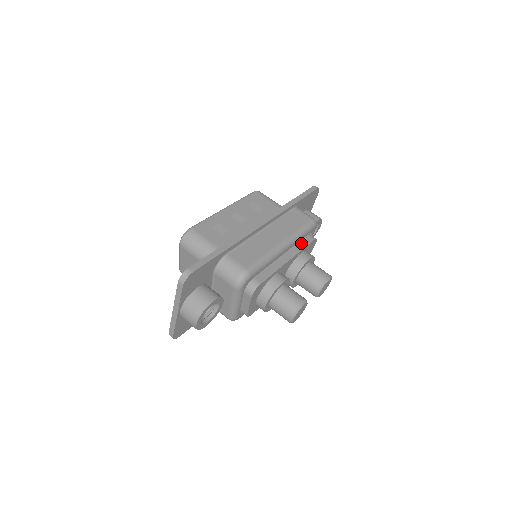
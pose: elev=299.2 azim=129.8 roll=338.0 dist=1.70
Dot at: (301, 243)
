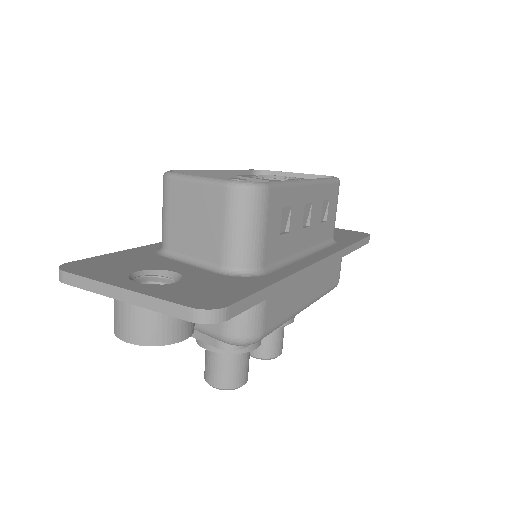
Dot at: occluded
